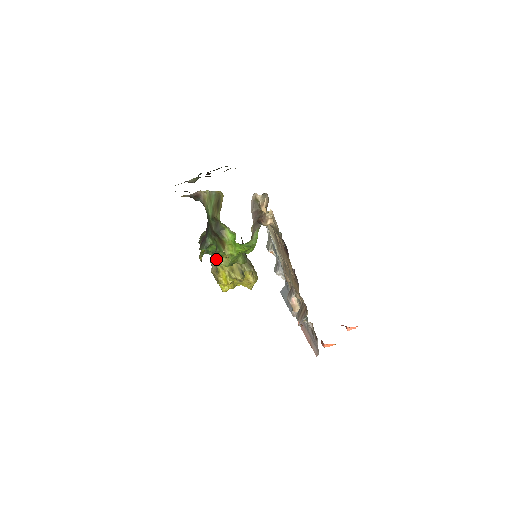
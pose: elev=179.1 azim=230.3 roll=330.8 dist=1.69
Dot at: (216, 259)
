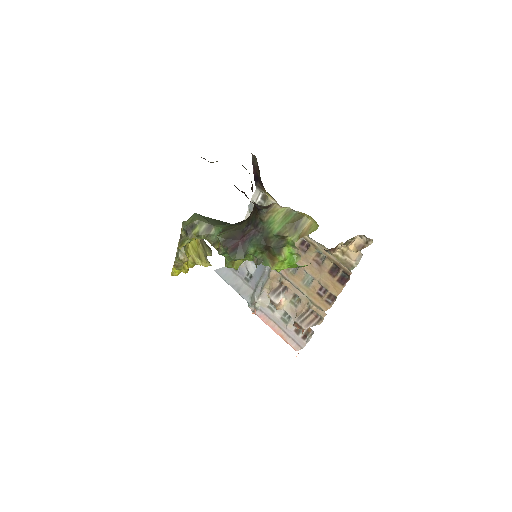
Dot at: (230, 261)
